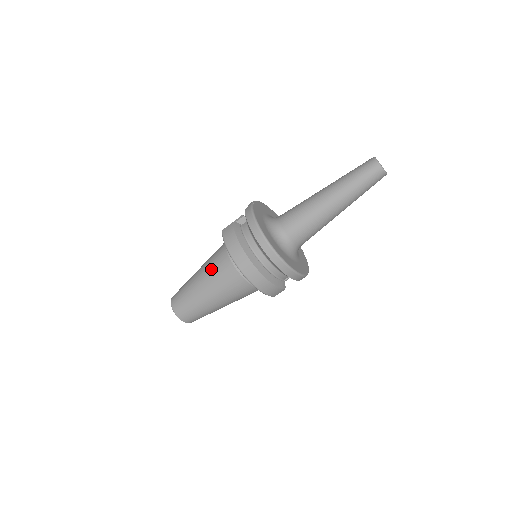
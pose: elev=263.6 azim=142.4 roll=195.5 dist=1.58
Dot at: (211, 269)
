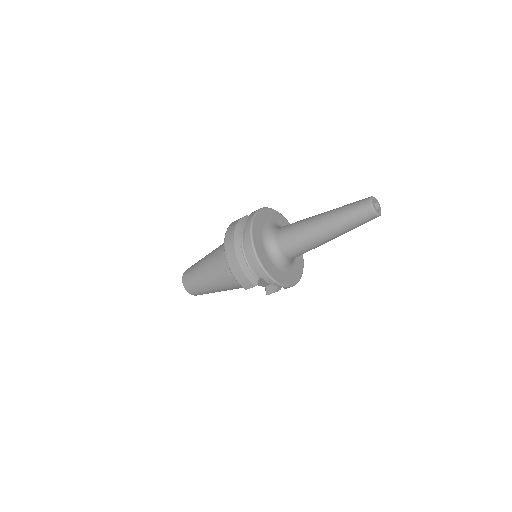
Dot at: (217, 248)
